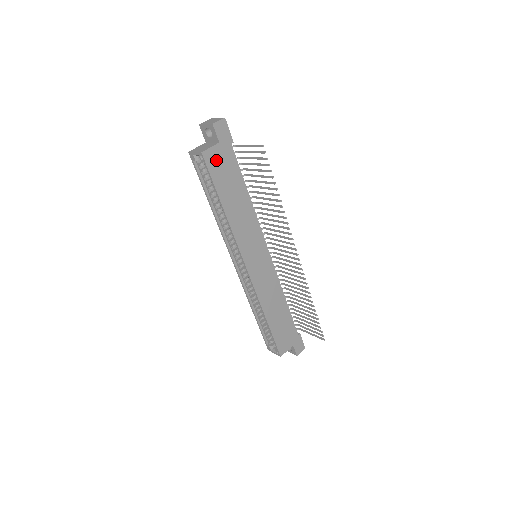
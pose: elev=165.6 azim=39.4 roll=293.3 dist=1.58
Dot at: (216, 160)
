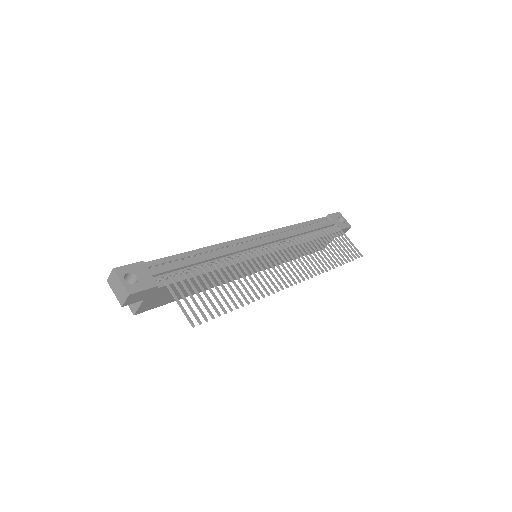
Dot at: (154, 302)
